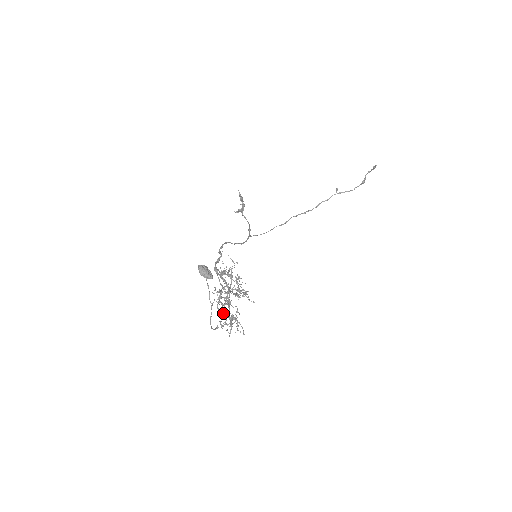
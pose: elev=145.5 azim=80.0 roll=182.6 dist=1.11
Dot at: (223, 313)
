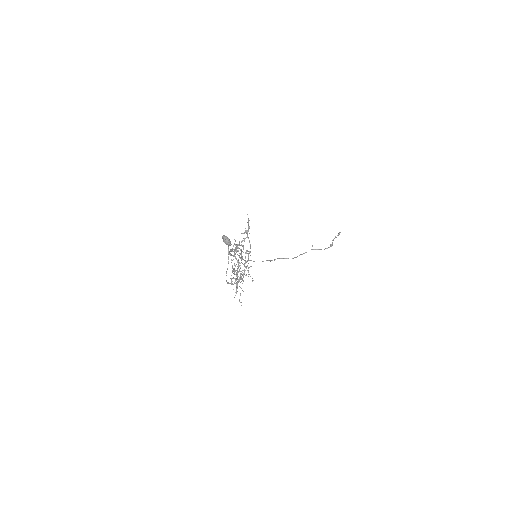
Dot at: (238, 260)
